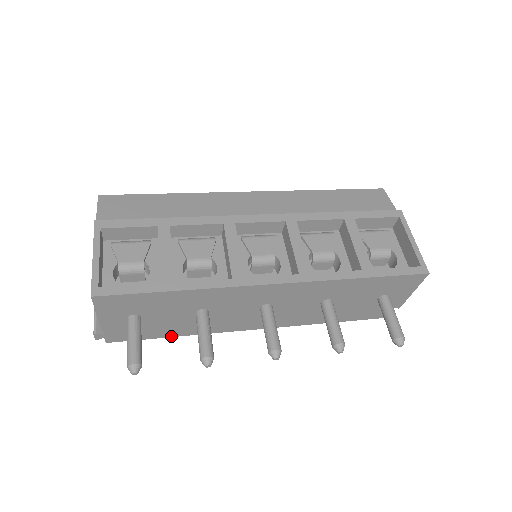
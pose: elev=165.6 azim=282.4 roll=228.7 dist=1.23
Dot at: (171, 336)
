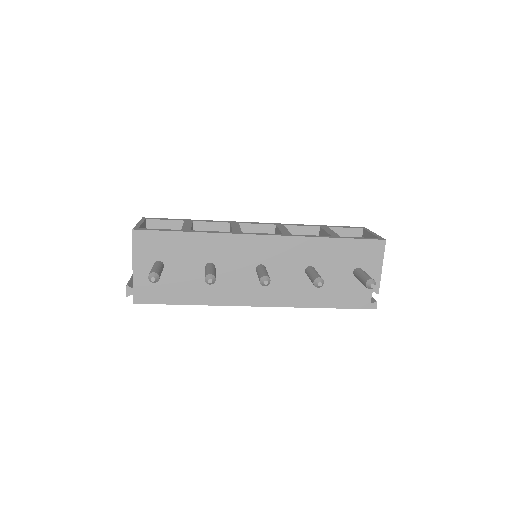
Dot at: (185, 303)
